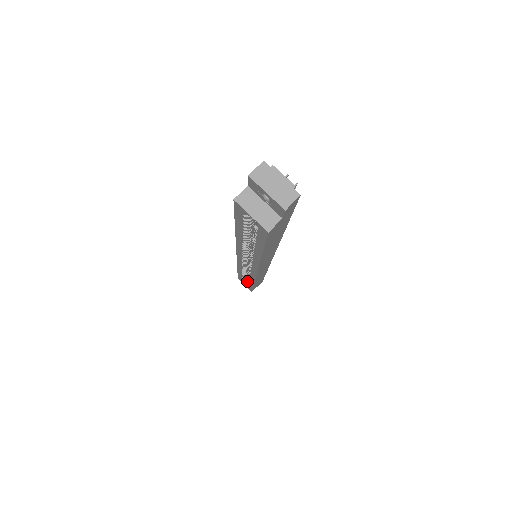
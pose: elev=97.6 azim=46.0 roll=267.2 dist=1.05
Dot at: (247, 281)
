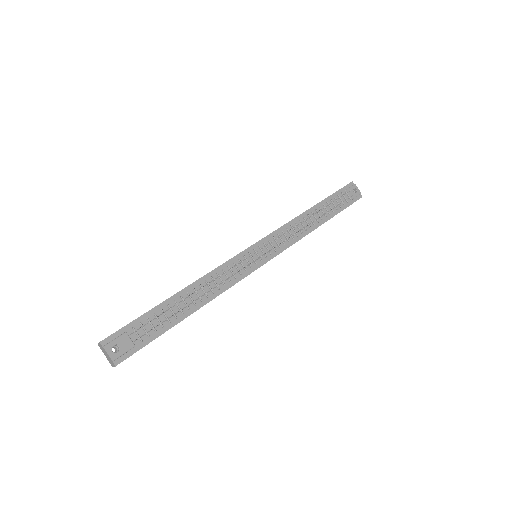
Dot at: occluded
